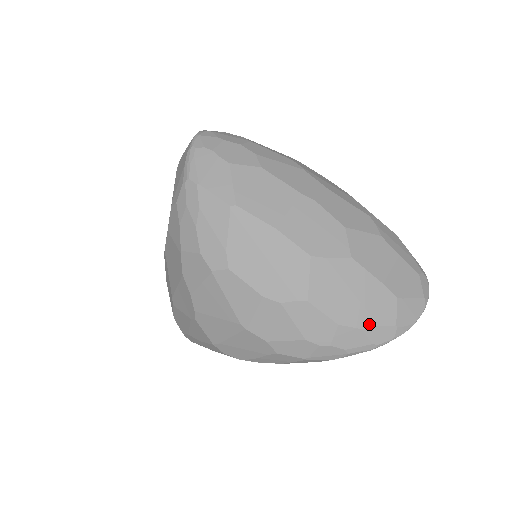
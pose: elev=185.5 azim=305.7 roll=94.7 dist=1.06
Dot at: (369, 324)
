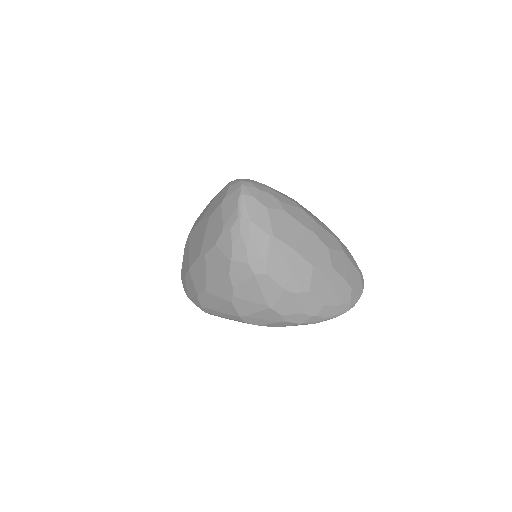
Dot at: (338, 303)
